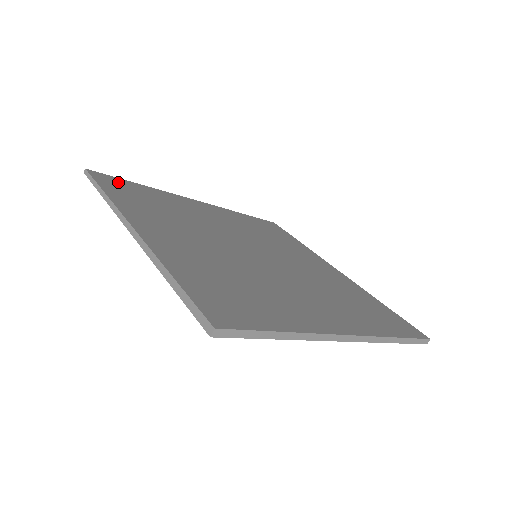
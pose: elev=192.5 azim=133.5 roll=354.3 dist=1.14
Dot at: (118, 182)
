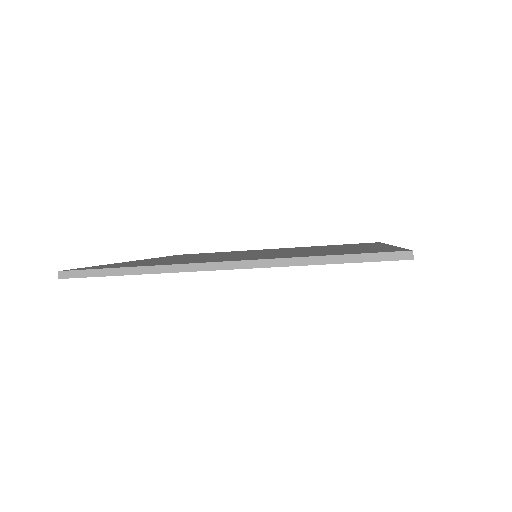
Dot at: occluded
